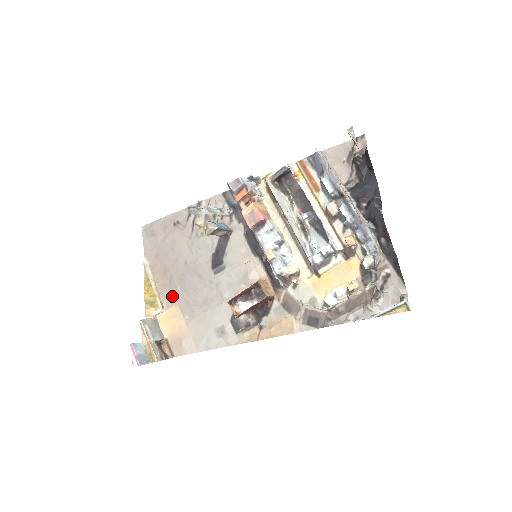
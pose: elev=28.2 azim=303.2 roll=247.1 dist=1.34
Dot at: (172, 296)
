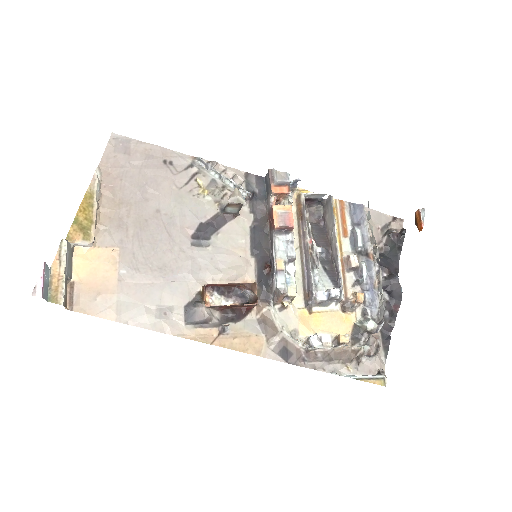
Dot at: (115, 236)
